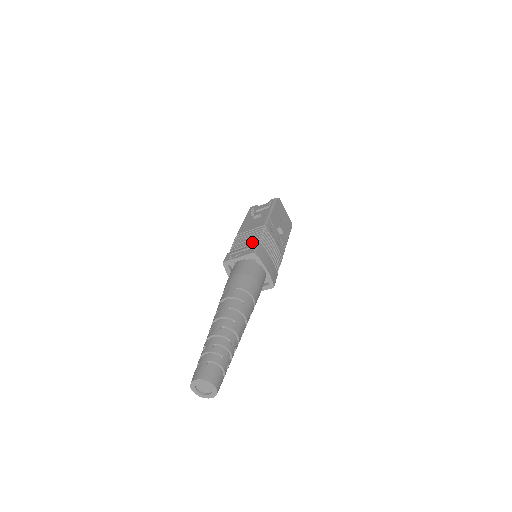
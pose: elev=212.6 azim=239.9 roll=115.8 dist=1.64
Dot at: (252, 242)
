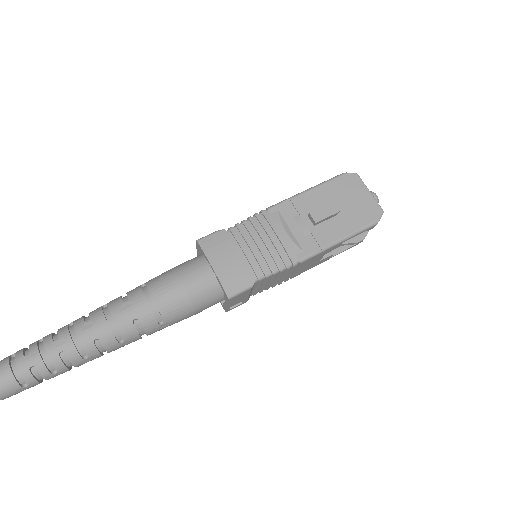
Dot at: occluded
